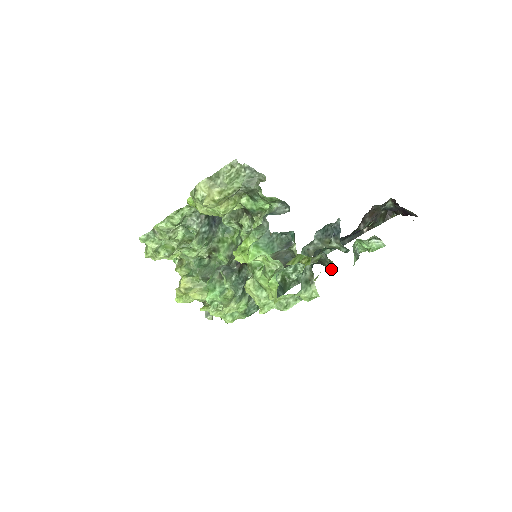
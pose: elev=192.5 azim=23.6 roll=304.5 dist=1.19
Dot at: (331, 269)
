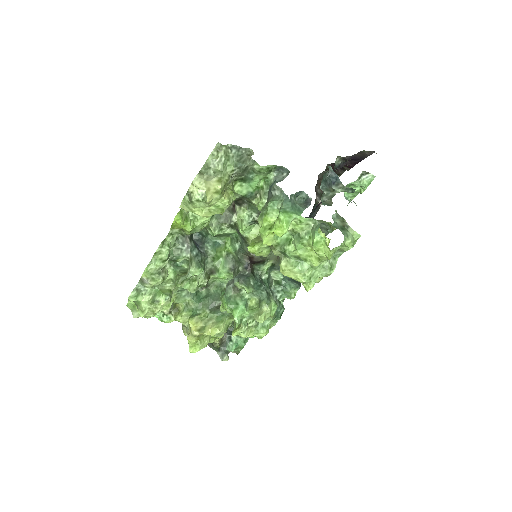
Dot at: (332, 230)
